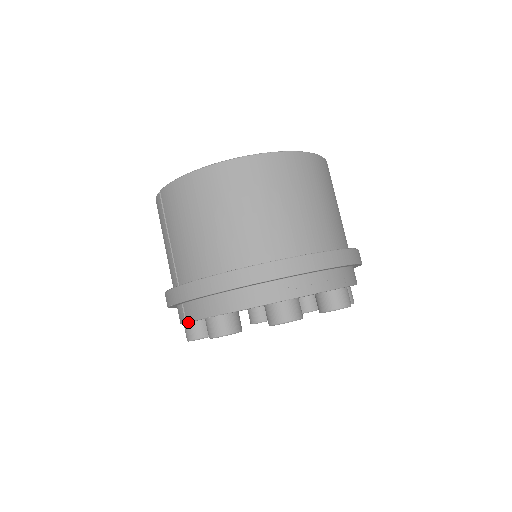
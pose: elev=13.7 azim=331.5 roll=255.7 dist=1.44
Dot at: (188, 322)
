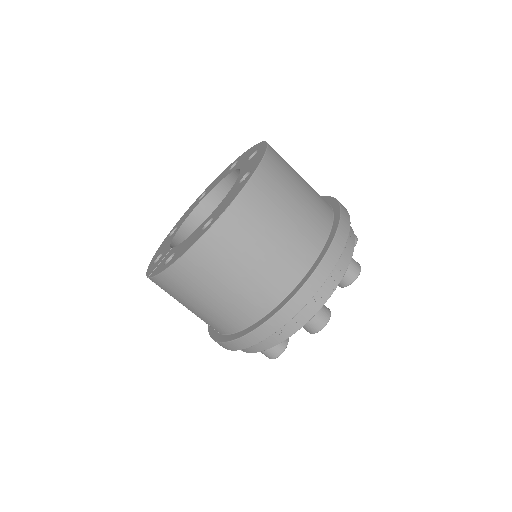
Dot at: occluded
